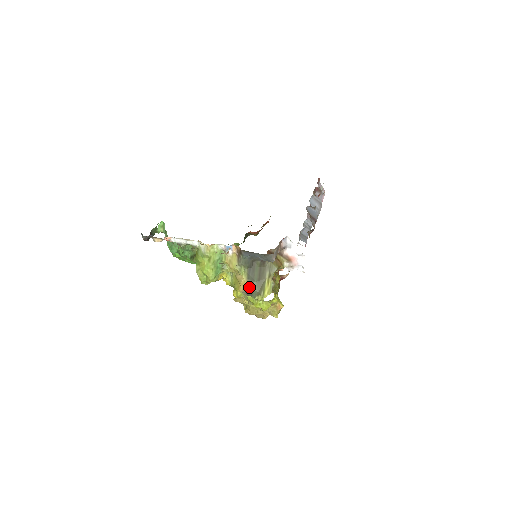
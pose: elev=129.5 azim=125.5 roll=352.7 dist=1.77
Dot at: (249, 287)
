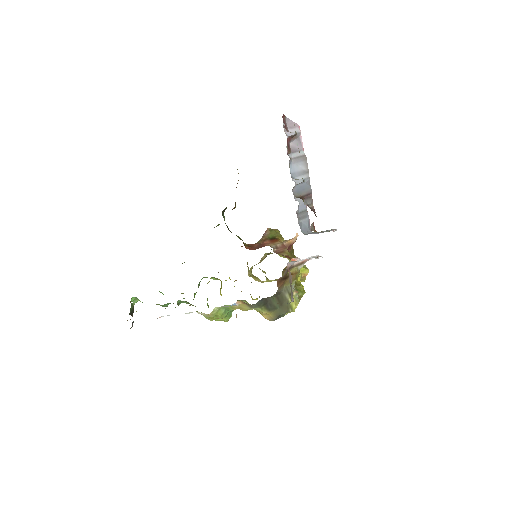
Dot at: (274, 315)
